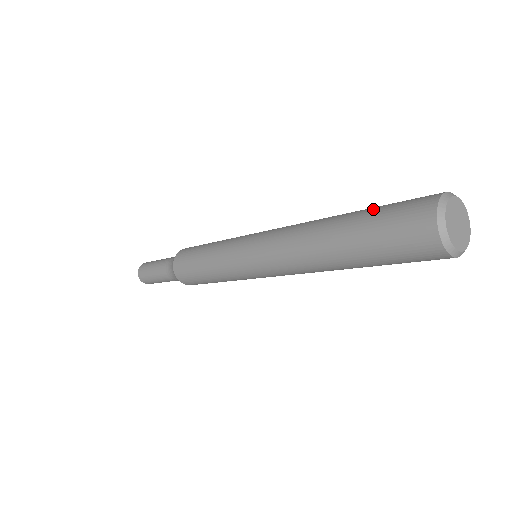
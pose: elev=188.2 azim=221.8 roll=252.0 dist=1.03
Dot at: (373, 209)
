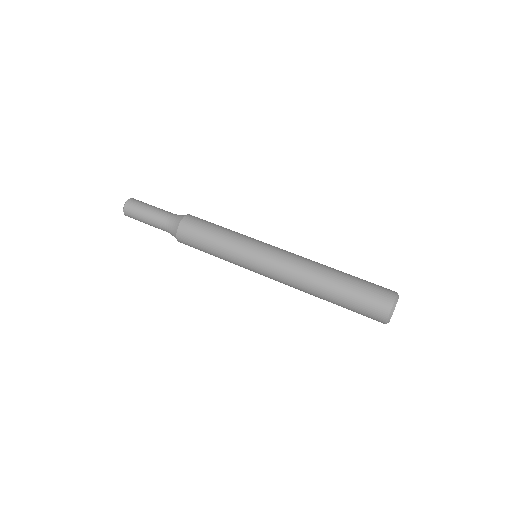
Dot at: (357, 281)
